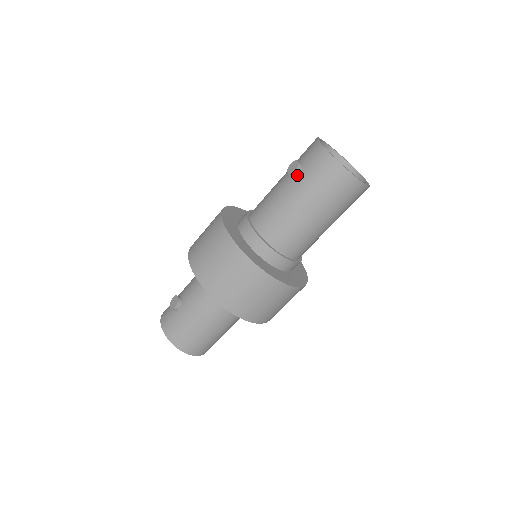
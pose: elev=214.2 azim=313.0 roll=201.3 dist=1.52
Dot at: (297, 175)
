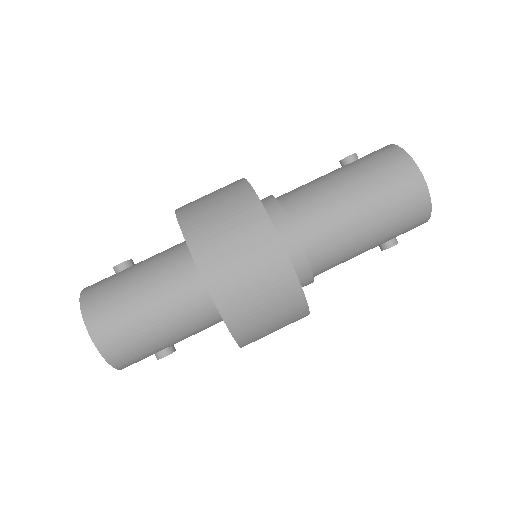
Dot at: (350, 163)
